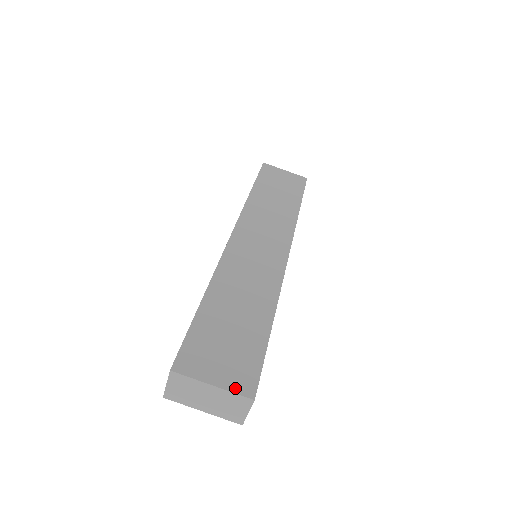
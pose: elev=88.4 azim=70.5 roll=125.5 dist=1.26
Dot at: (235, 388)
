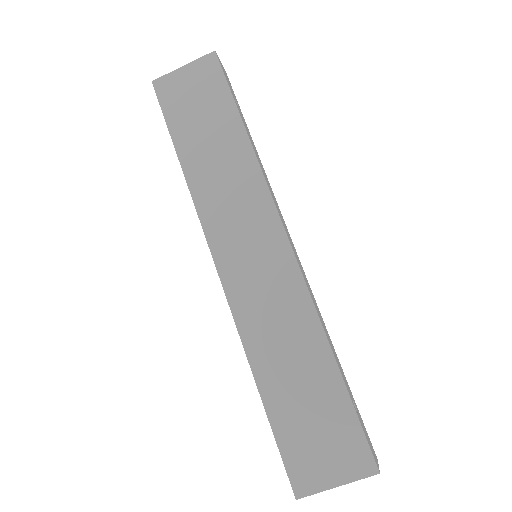
Dot at: (356, 475)
